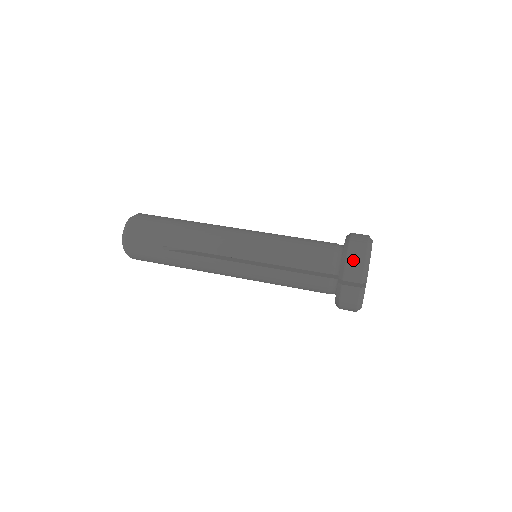
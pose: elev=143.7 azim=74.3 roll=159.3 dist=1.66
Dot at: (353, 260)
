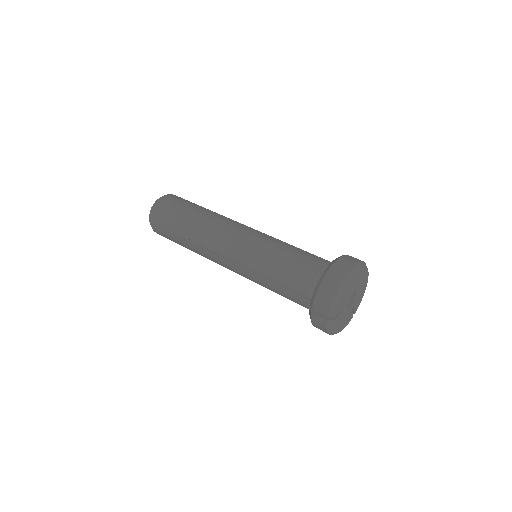
Dot at: (324, 292)
